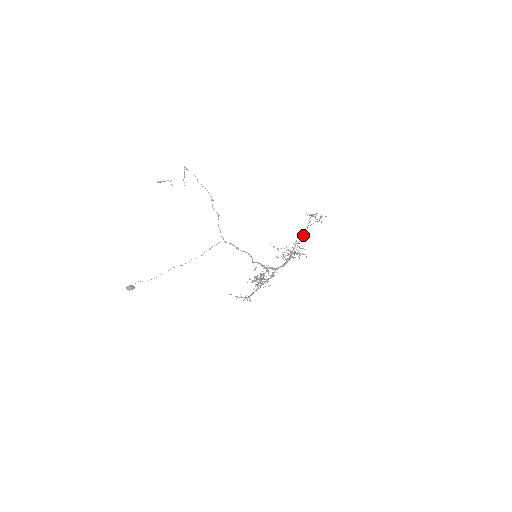
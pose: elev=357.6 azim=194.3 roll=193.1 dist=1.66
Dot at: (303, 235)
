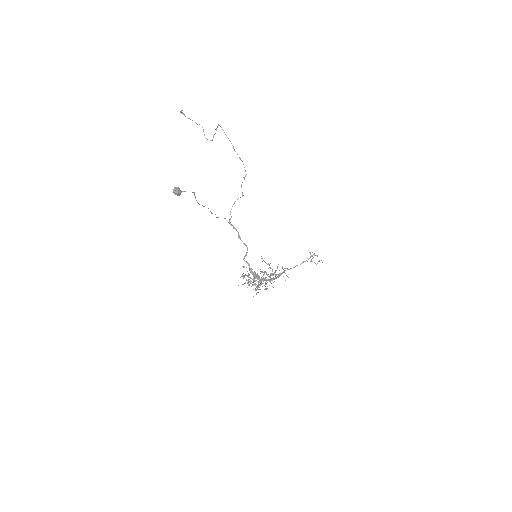
Dot at: (297, 265)
